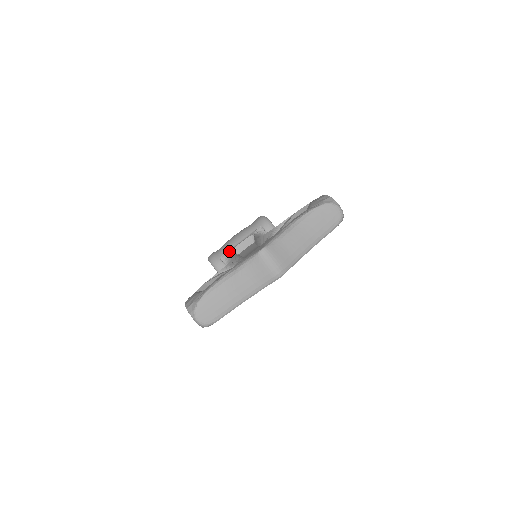
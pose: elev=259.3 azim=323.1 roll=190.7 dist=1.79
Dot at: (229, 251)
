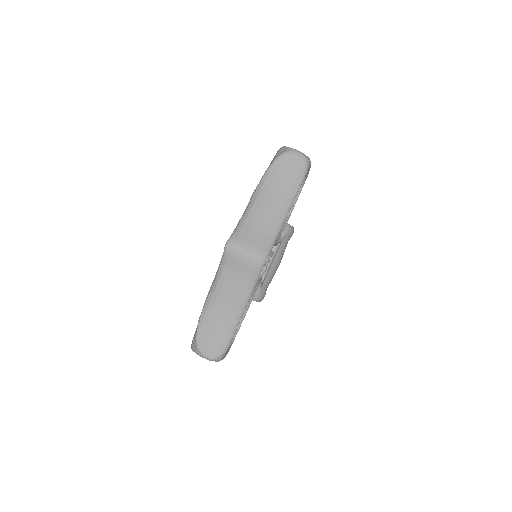
Dot at: occluded
